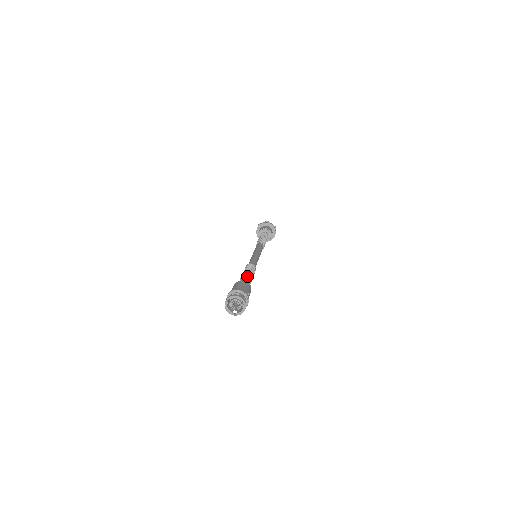
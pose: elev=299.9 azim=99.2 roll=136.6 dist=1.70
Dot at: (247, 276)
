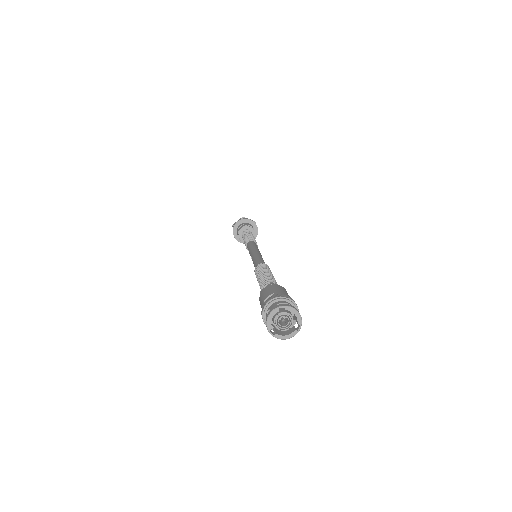
Dot at: (276, 282)
